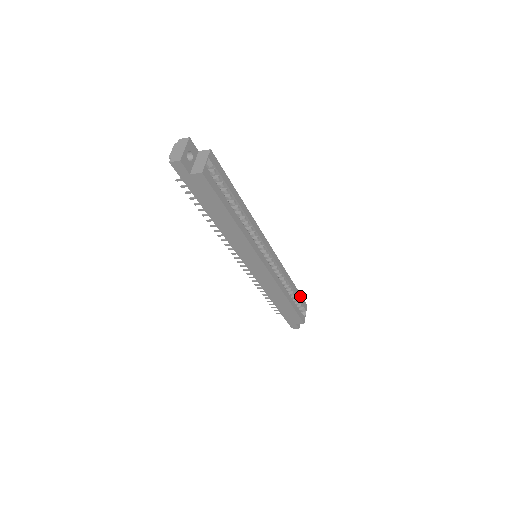
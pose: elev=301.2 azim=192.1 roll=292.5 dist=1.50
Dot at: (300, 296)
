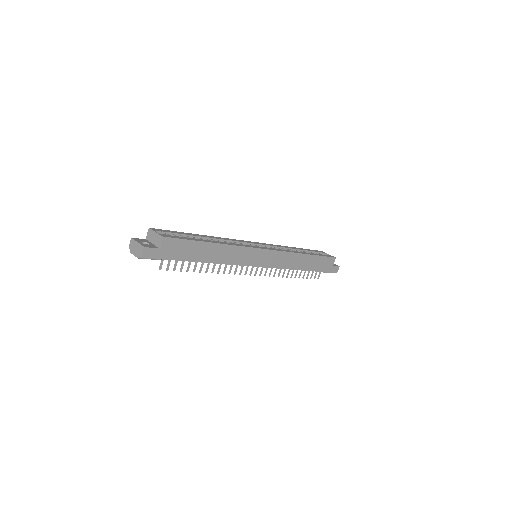
Dot at: (310, 250)
